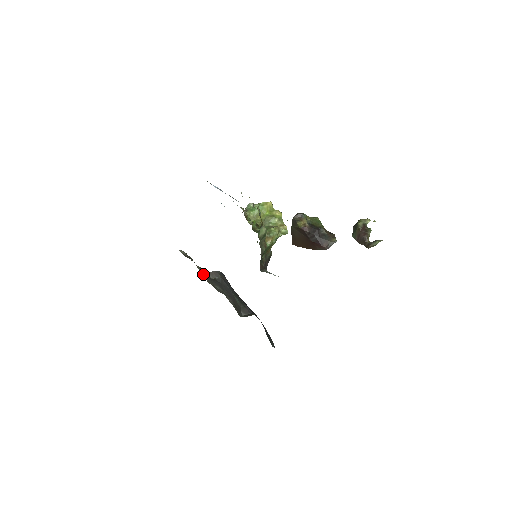
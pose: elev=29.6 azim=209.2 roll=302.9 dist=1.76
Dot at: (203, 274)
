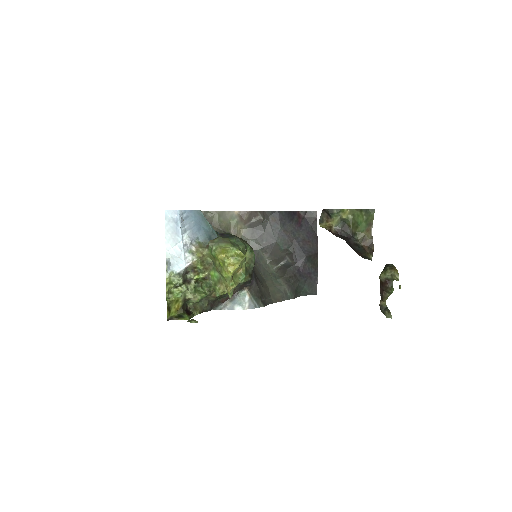
Dot at: (236, 231)
